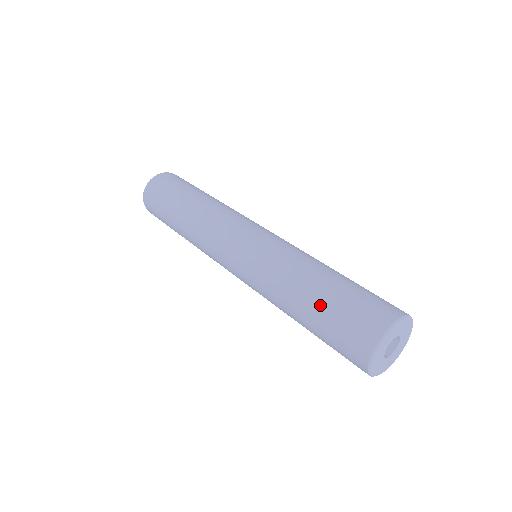
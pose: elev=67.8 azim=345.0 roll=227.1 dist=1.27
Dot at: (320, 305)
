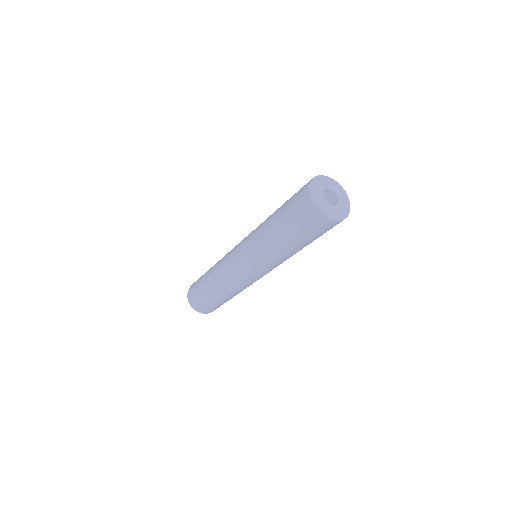
Dot at: (281, 207)
